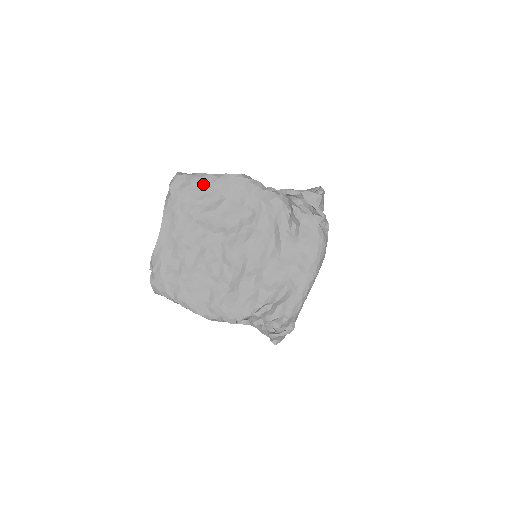
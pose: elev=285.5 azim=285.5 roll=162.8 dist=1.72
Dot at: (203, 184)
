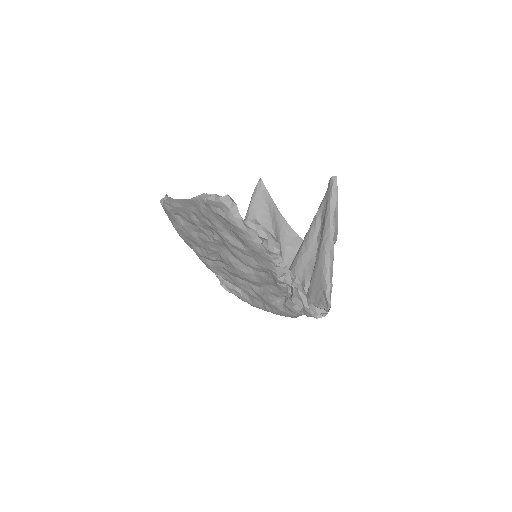
Dot at: (236, 230)
